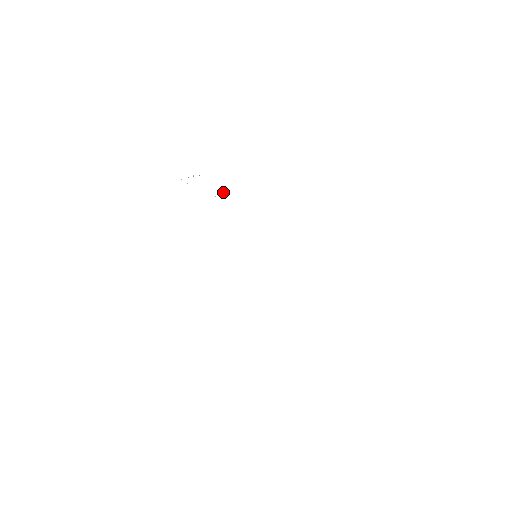
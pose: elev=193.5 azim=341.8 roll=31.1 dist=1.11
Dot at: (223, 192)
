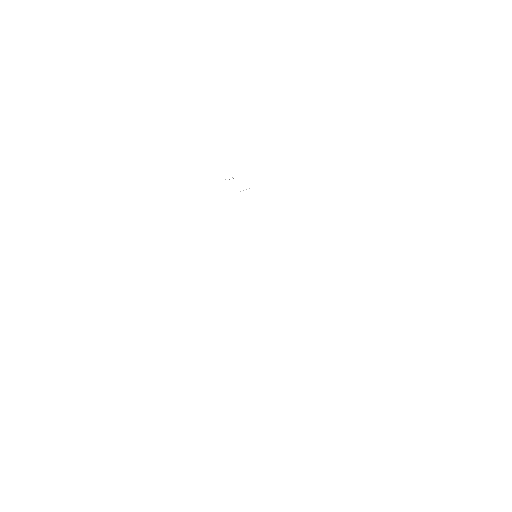
Dot at: occluded
